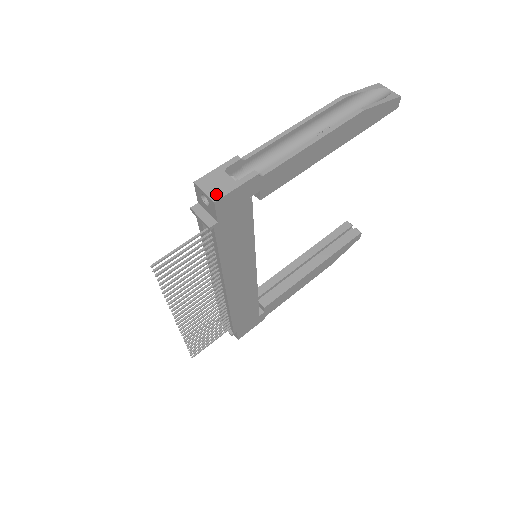
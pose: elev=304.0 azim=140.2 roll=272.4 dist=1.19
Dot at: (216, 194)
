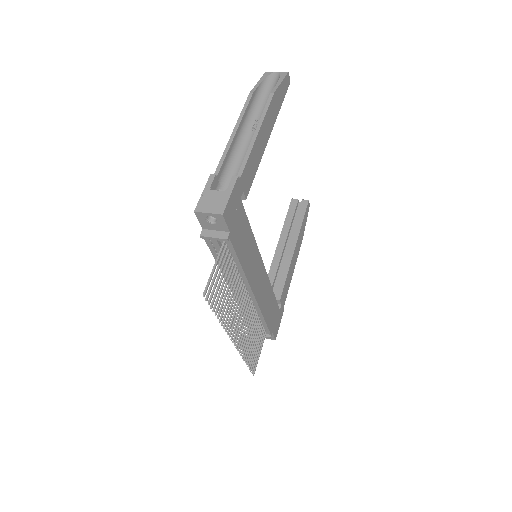
Dot at: (219, 208)
